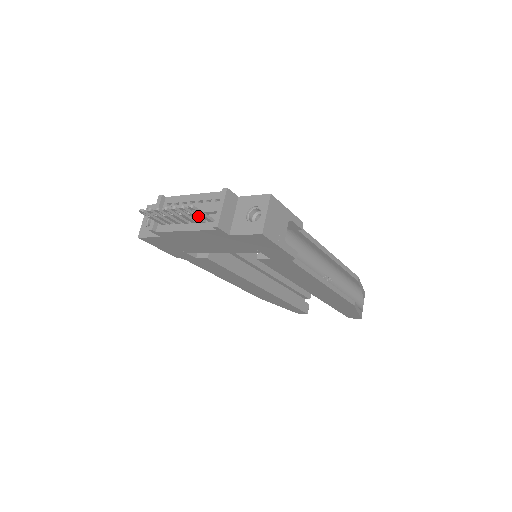
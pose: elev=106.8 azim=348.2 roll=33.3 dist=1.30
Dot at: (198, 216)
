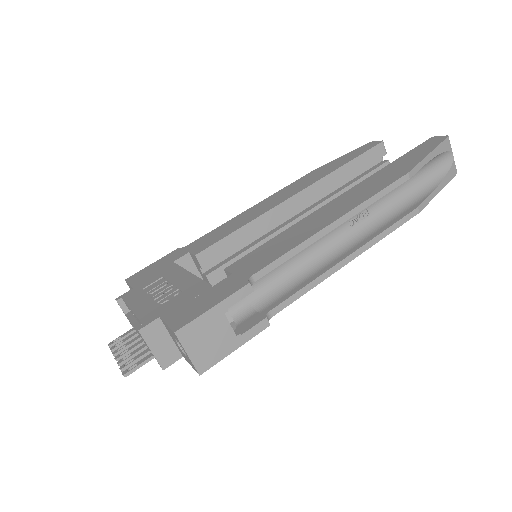
Dot at: (144, 355)
